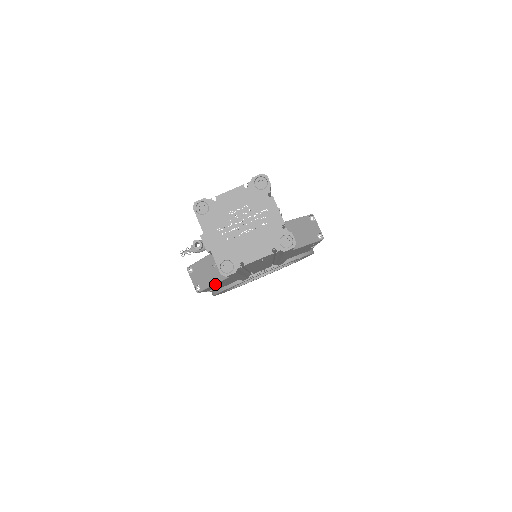
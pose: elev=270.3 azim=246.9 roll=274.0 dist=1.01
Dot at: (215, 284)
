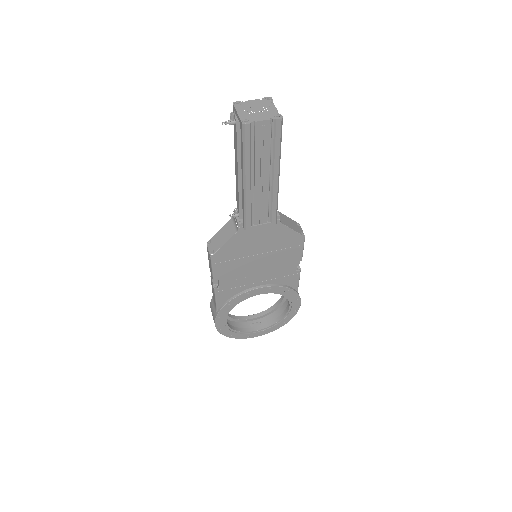
Dot at: (225, 245)
